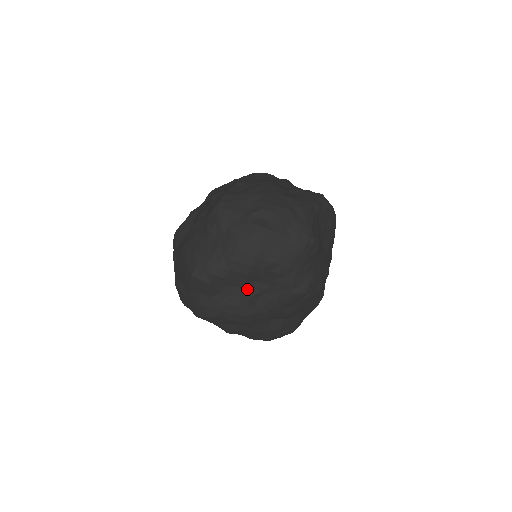
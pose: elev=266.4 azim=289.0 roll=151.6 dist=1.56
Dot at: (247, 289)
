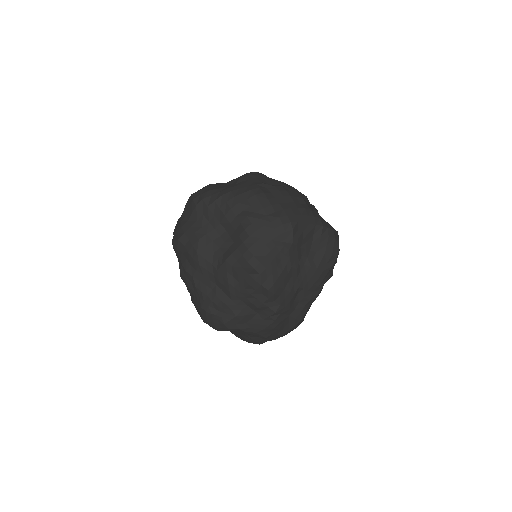
Dot at: (216, 232)
